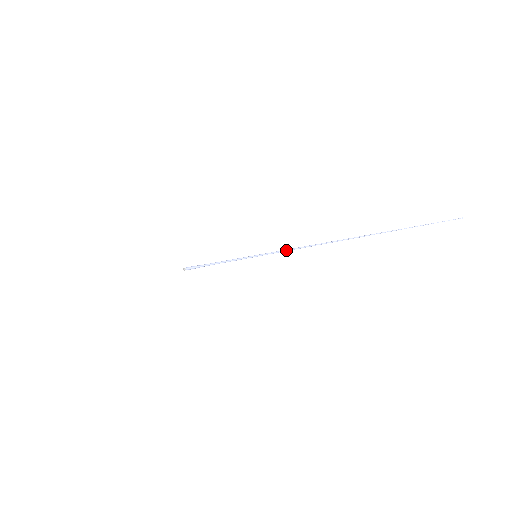
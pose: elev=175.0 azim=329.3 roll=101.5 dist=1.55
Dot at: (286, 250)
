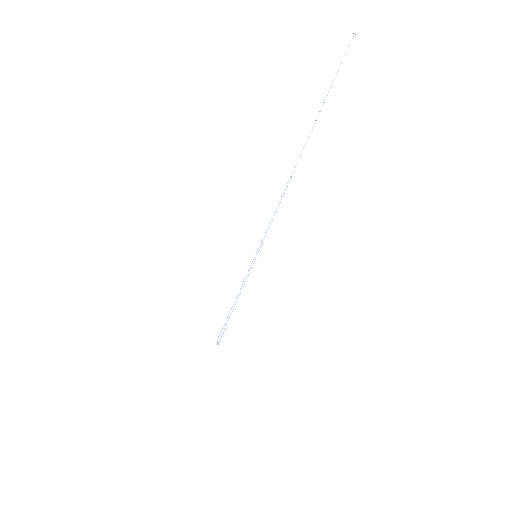
Dot at: occluded
